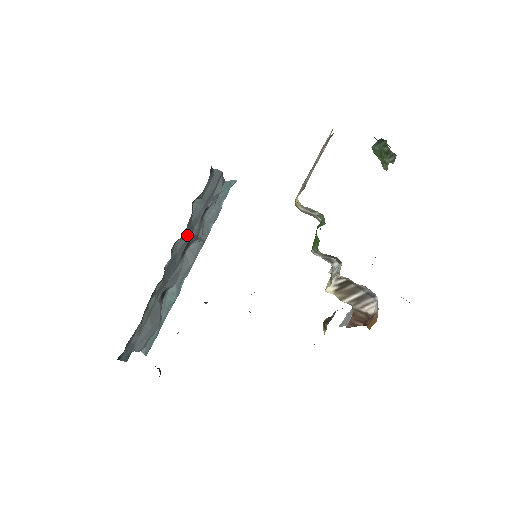
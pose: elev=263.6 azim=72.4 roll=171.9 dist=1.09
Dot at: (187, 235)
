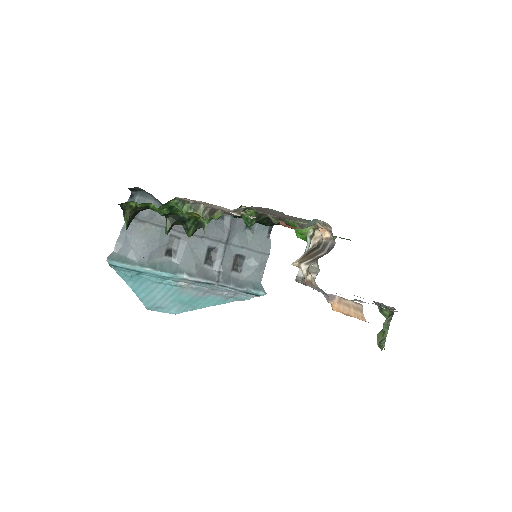
Dot at: (229, 228)
